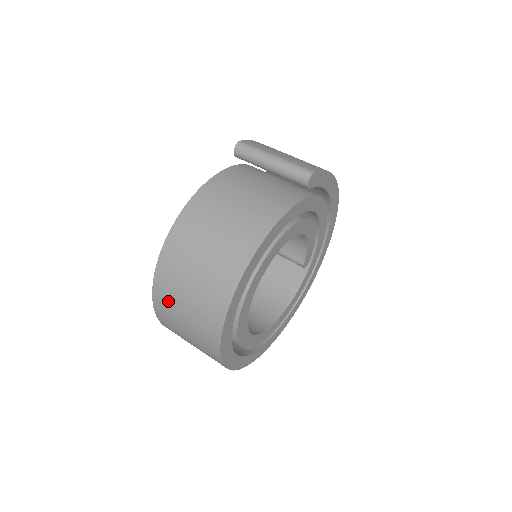
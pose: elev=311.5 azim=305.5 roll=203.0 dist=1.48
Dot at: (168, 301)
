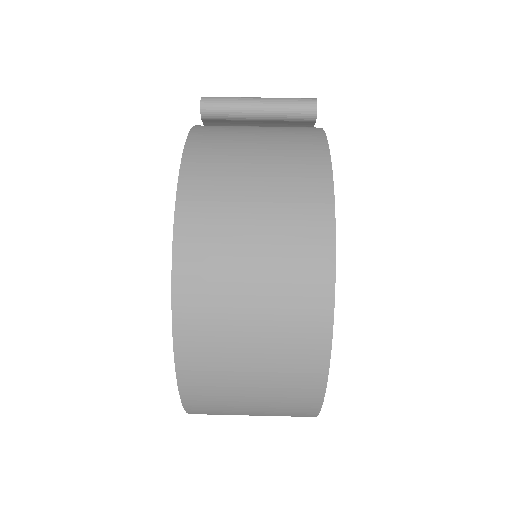
Dot at: (211, 294)
